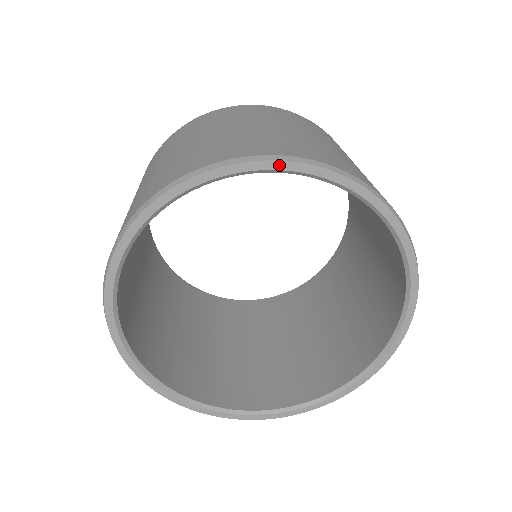
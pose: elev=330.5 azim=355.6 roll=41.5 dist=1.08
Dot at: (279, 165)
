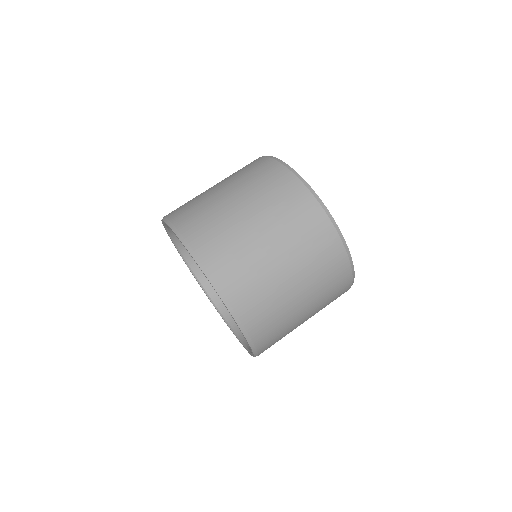
Dot at: (212, 286)
